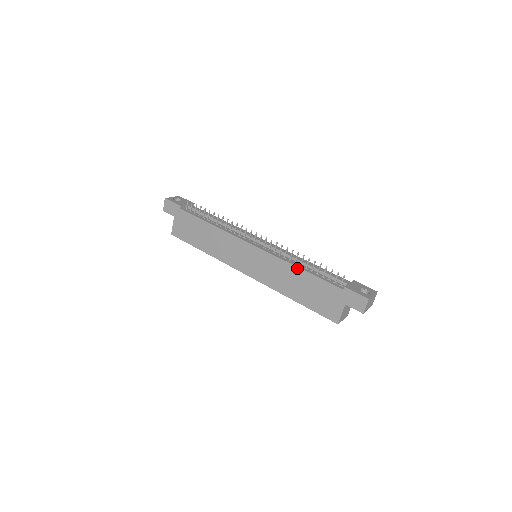
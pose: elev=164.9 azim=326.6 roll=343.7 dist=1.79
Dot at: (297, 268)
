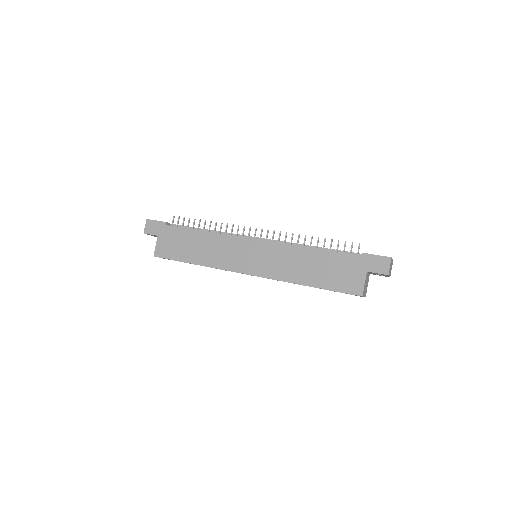
Dot at: (307, 249)
